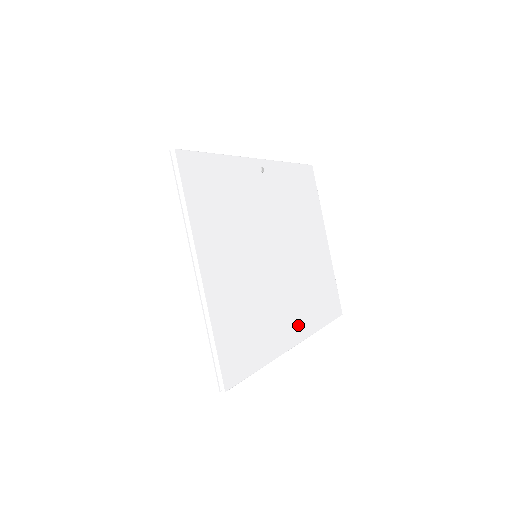
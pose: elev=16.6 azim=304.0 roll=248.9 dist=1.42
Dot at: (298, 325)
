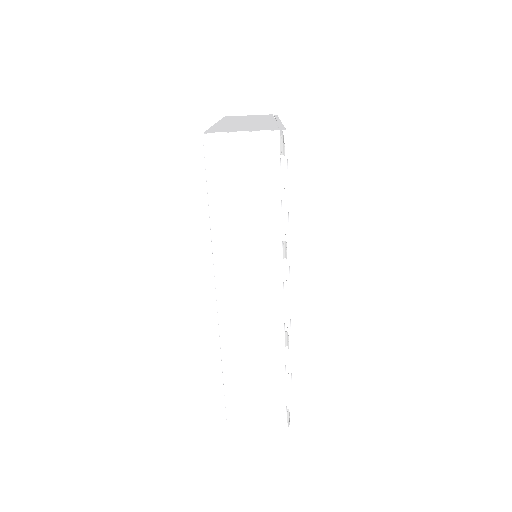
Dot at: occluded
